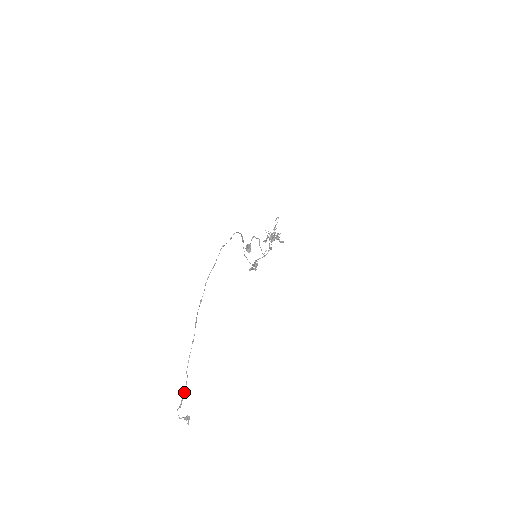
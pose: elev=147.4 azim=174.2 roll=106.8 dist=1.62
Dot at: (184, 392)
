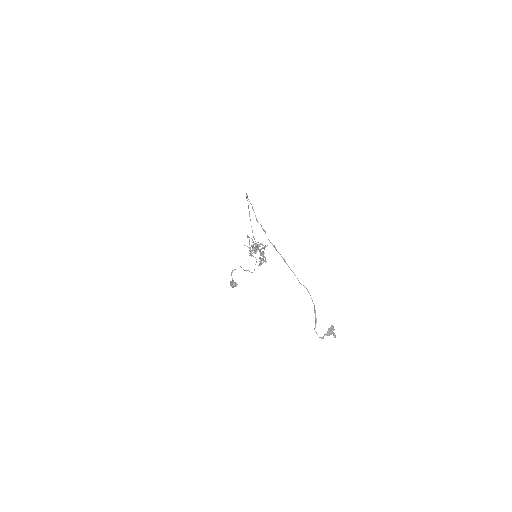
Dot at: (312, 300)
